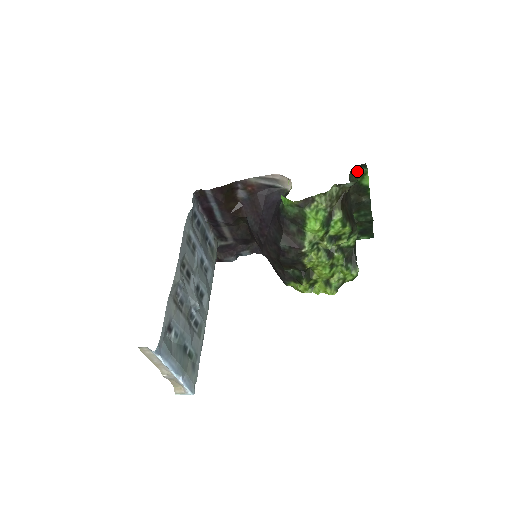
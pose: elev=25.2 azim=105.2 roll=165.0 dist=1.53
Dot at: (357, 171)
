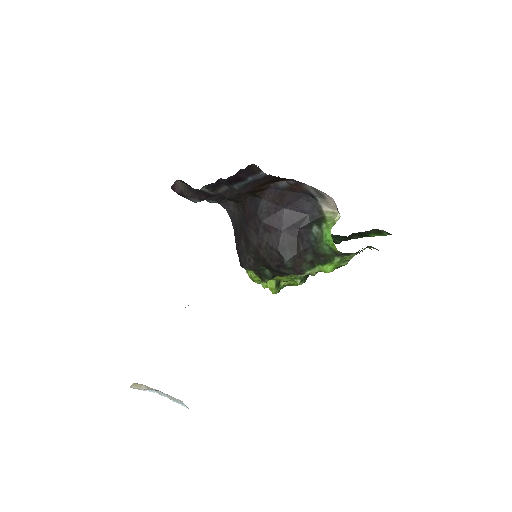
Dot at: (380, 230)
